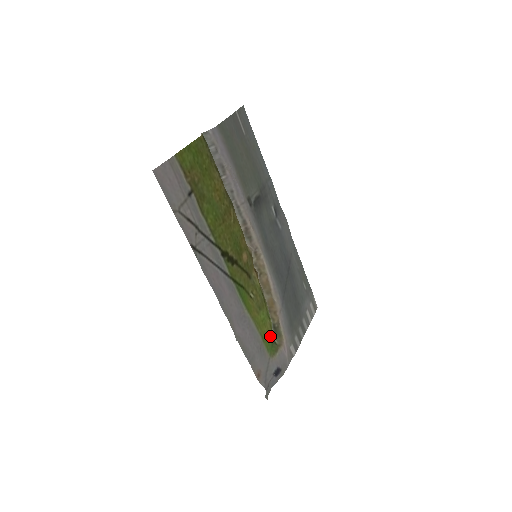
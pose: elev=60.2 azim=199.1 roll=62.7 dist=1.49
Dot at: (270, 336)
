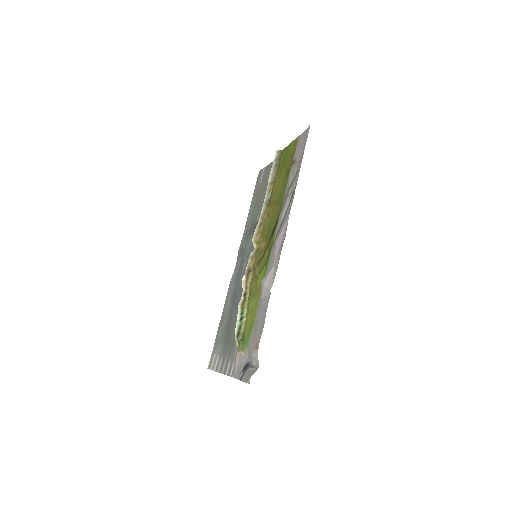
Dot at: (247, 329)
